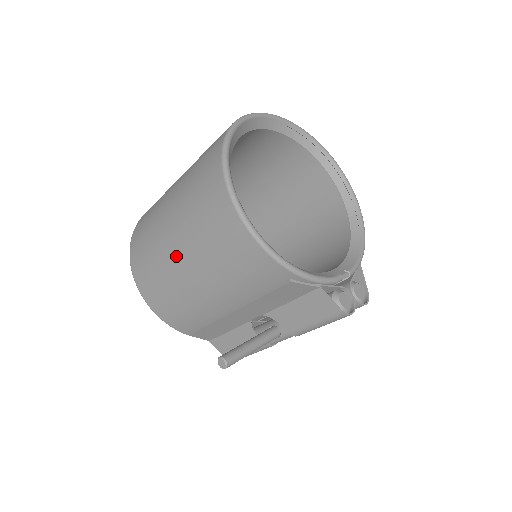
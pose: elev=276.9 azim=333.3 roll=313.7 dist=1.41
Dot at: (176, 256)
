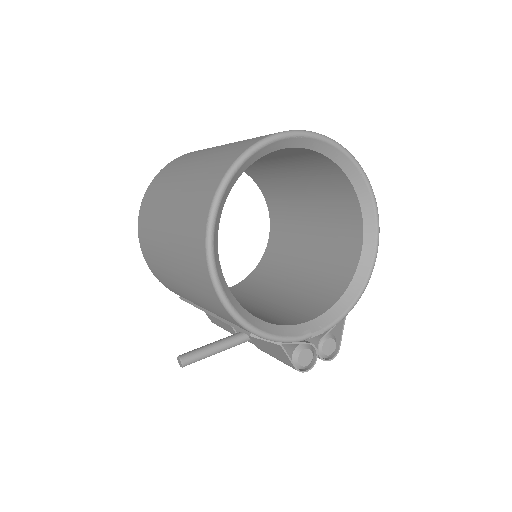
Dot at: (165, 252)
